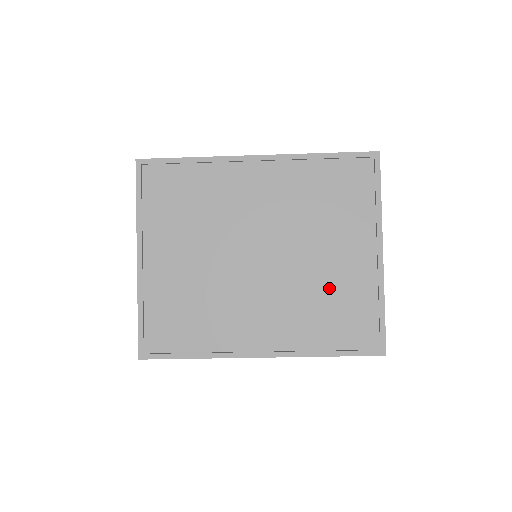
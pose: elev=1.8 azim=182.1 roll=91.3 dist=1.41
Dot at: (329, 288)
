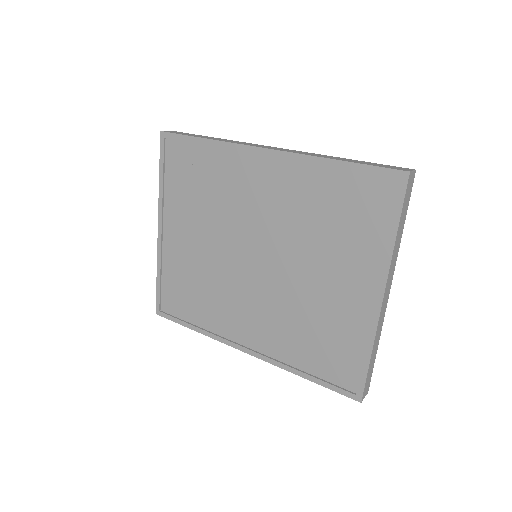
Dot at: (318, 313)
